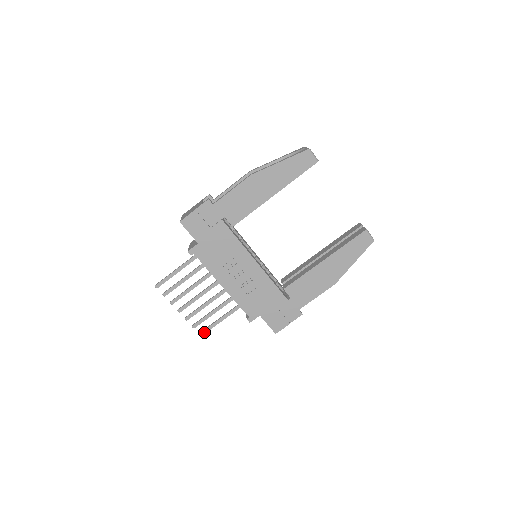
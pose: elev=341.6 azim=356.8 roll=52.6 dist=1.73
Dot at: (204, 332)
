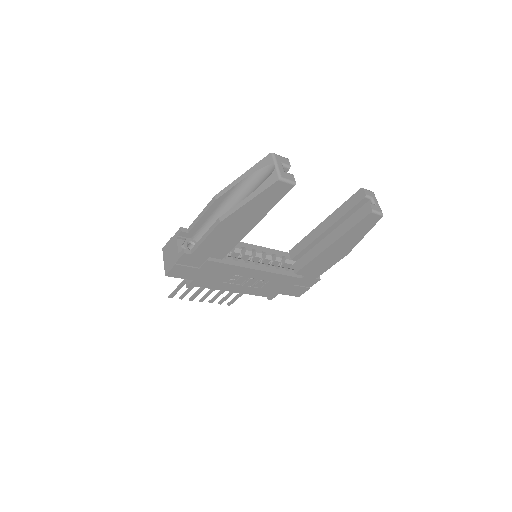
Dot at: (231, 303)
